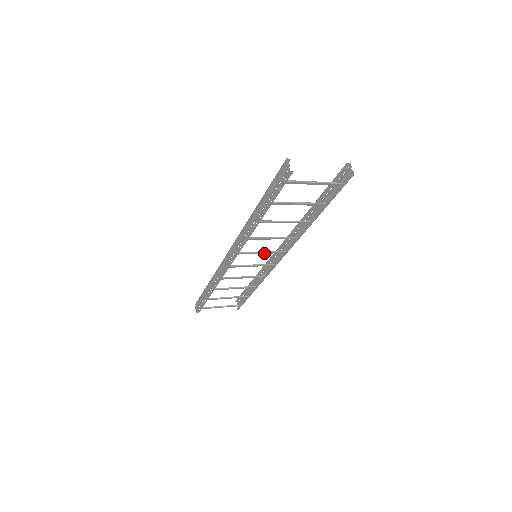
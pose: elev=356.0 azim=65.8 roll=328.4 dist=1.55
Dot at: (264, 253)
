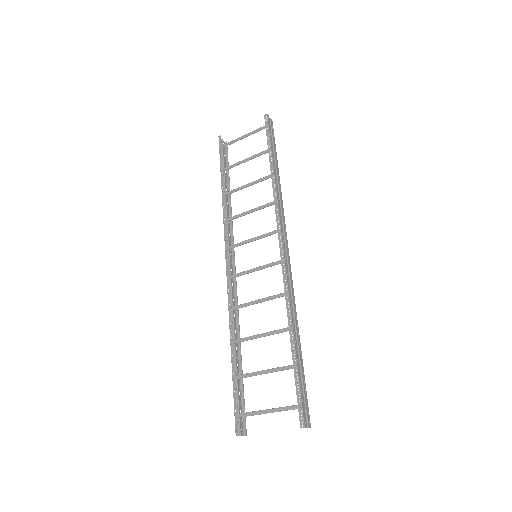
Dot at: (255, 240)
